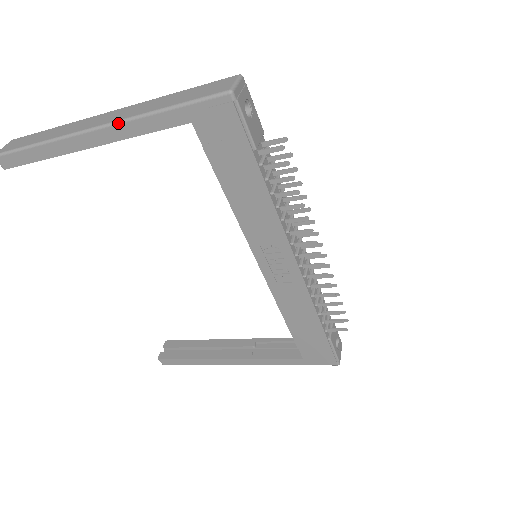
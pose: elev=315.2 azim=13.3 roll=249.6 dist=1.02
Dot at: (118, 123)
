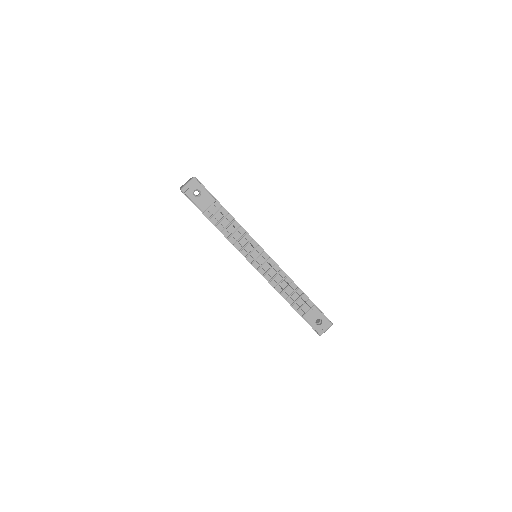
Dot at: occluded
